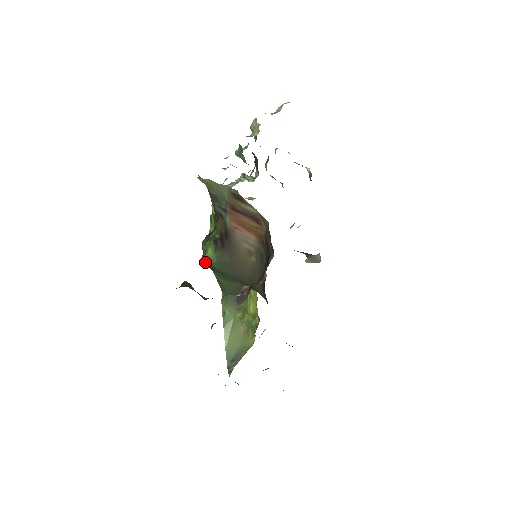
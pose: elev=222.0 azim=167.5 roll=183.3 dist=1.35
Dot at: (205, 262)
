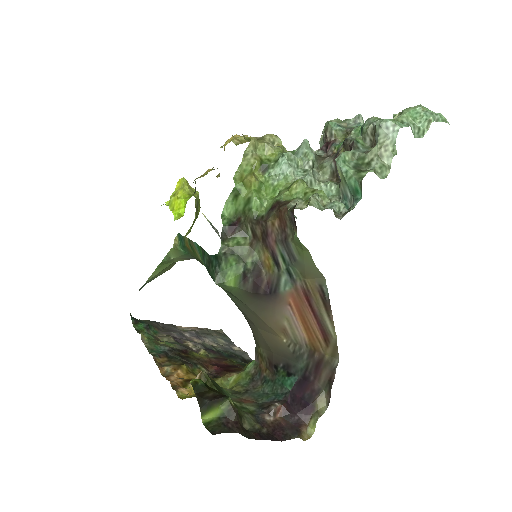
Dot at: (215, 283)
